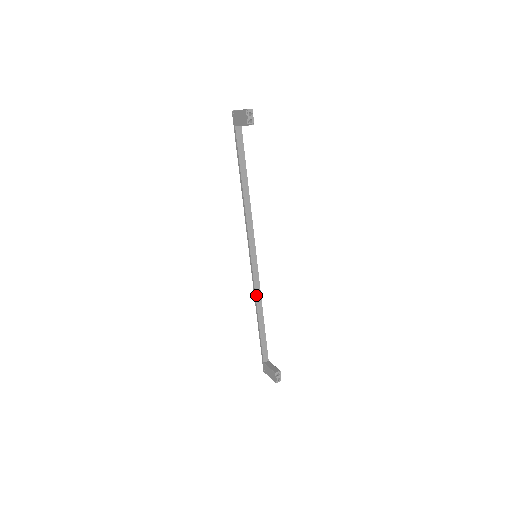
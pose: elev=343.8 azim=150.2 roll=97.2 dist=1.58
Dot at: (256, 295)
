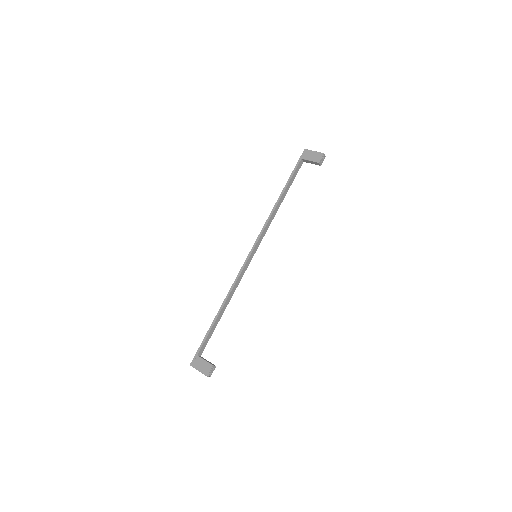
Dot at: (233, 288)
